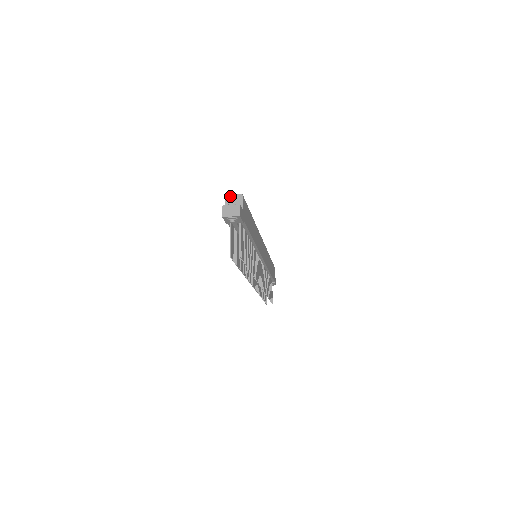
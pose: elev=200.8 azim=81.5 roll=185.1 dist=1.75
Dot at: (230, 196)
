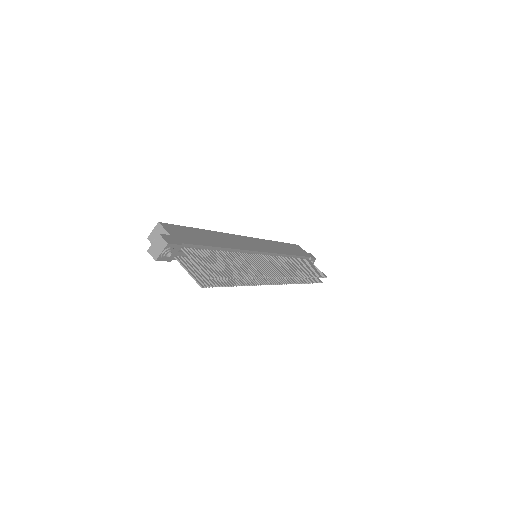
Dot at: (151, 235)
